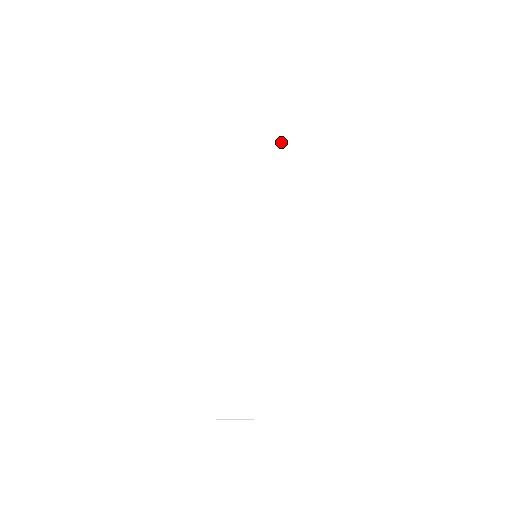
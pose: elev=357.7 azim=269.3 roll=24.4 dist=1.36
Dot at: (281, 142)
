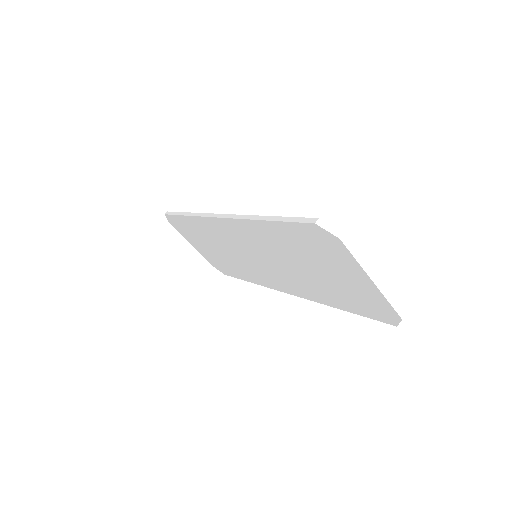
Dot at: occluded
